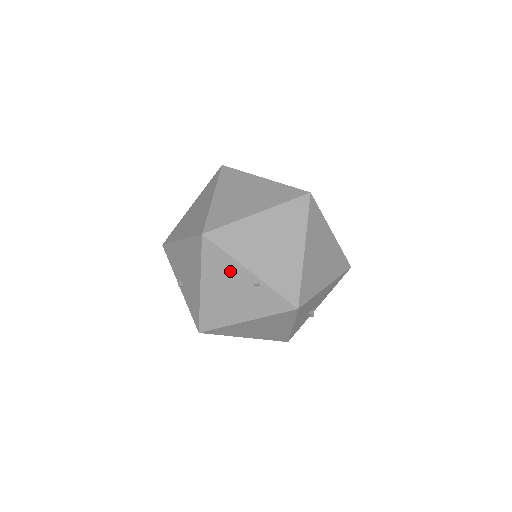
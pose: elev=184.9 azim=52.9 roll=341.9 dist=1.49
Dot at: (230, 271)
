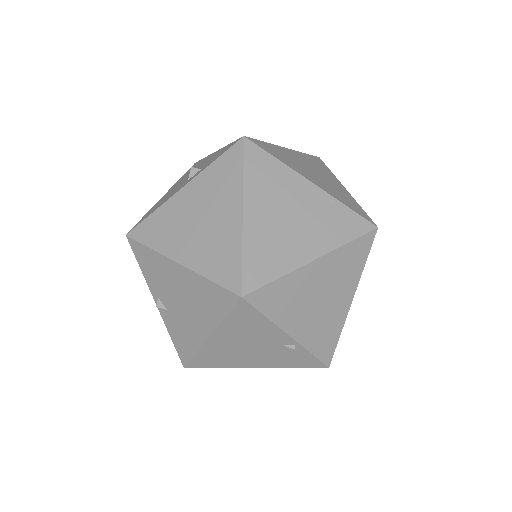
Dot at: (262, 332)
